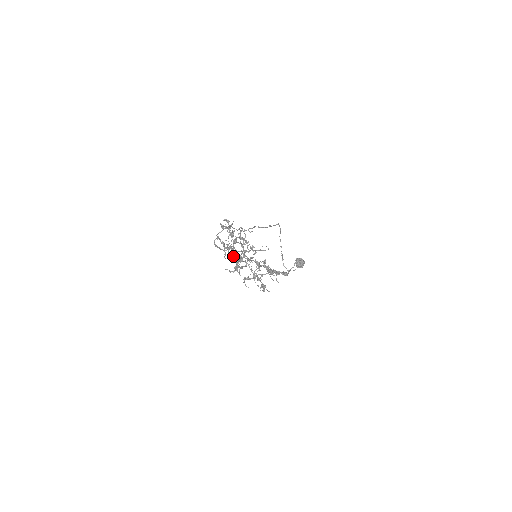
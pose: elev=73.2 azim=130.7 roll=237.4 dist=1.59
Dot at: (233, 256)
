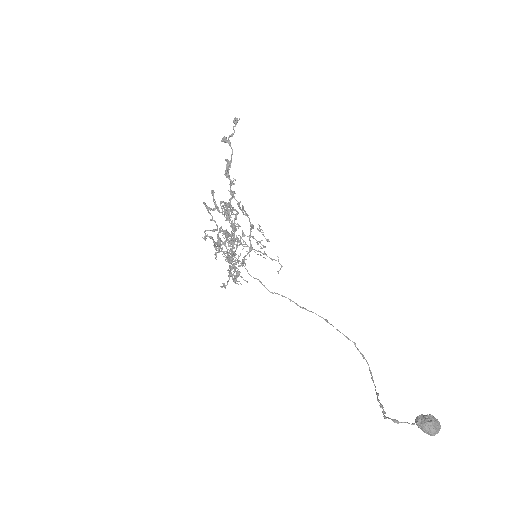
Dot at: occluded
